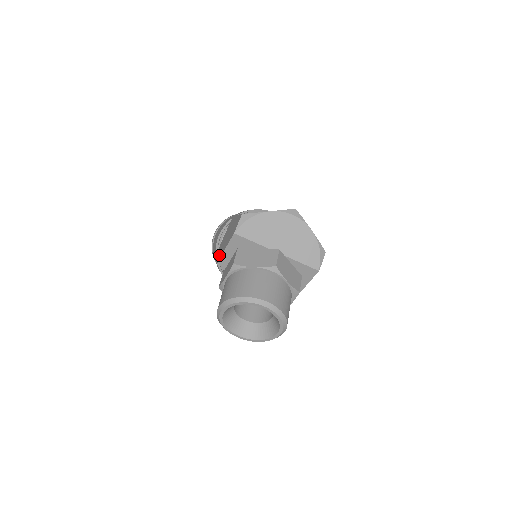
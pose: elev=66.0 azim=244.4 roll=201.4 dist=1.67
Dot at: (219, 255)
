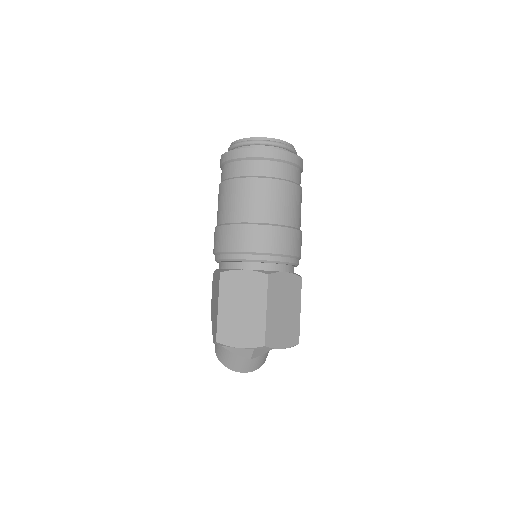
Dot at: (211, 305)
